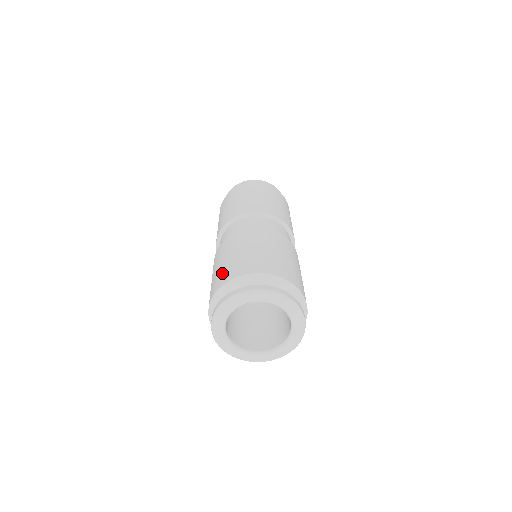
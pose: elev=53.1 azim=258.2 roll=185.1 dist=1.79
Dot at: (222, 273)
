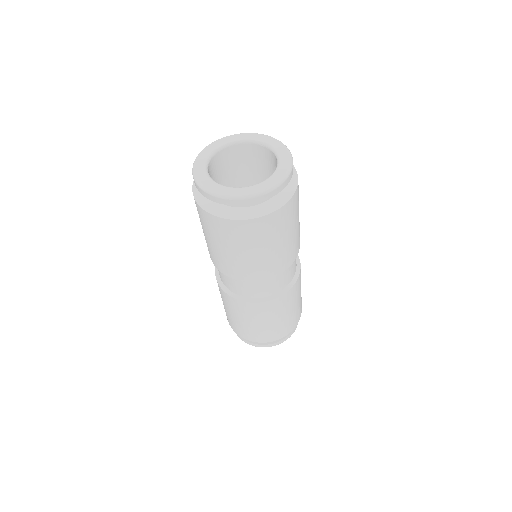
Dot at: occluded
